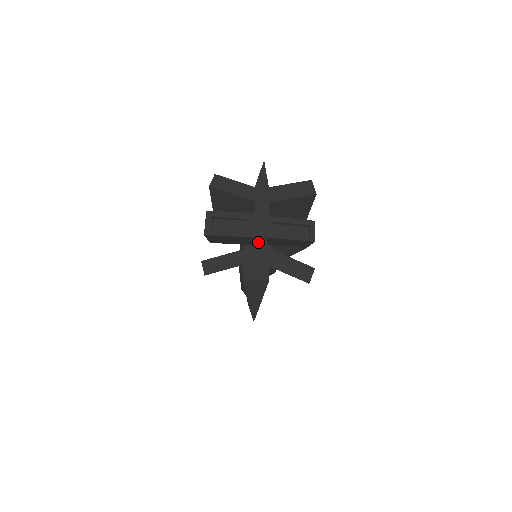
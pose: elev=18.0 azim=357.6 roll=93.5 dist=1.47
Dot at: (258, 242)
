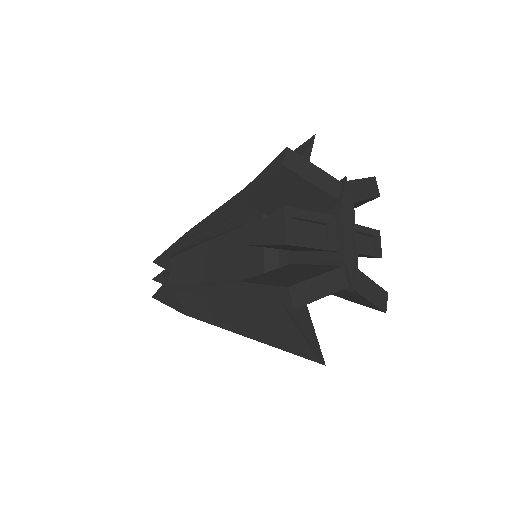
Dot at: (348, 260)
